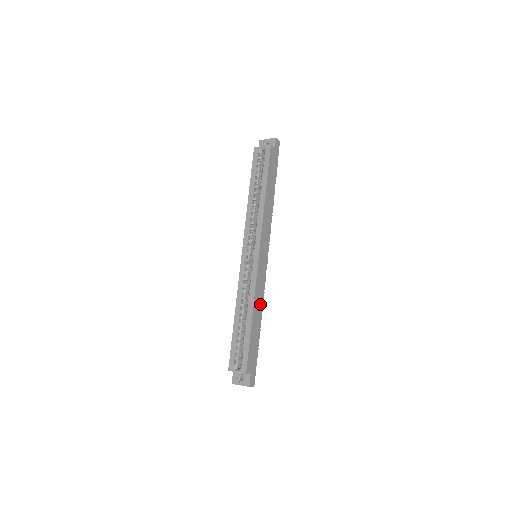
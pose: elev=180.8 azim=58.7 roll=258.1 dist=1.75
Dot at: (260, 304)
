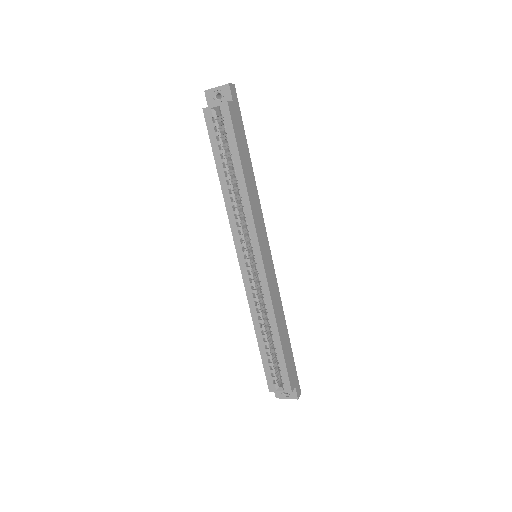
Dot at: (280, 311)
